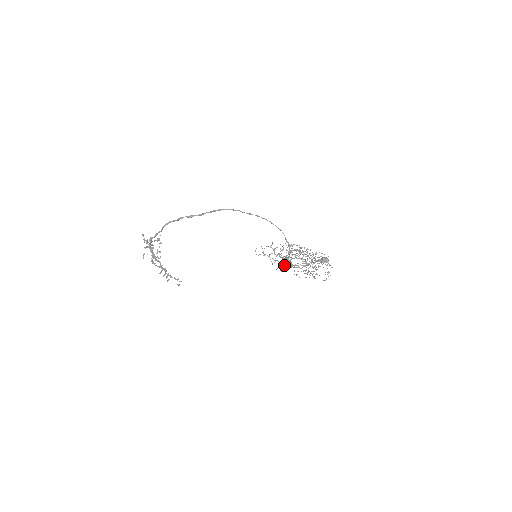
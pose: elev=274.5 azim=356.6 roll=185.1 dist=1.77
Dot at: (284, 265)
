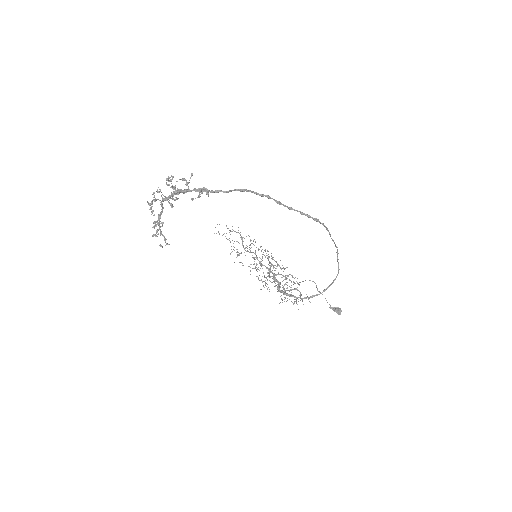
Dot at: occluded
